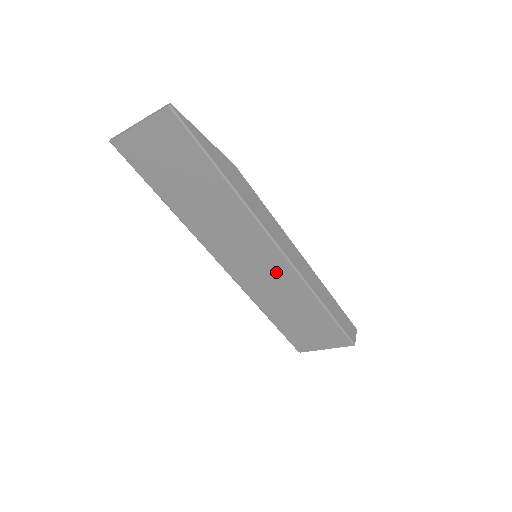
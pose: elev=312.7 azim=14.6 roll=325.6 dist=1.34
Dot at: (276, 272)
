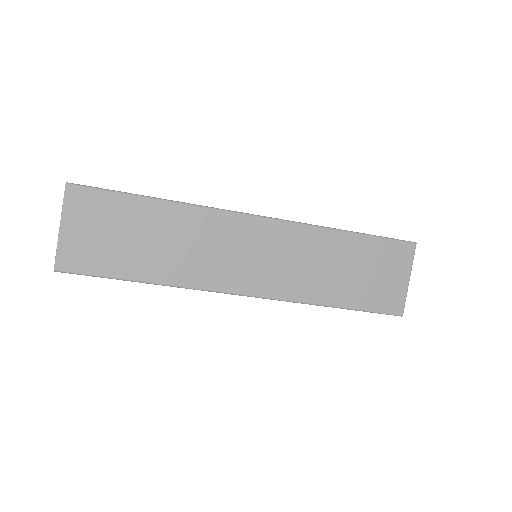
Dot at: (281, 244)
